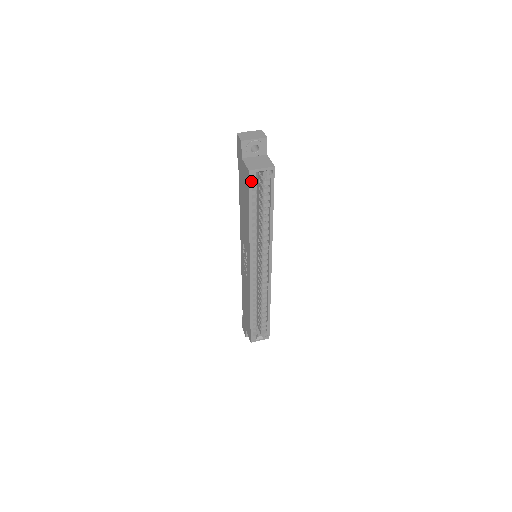
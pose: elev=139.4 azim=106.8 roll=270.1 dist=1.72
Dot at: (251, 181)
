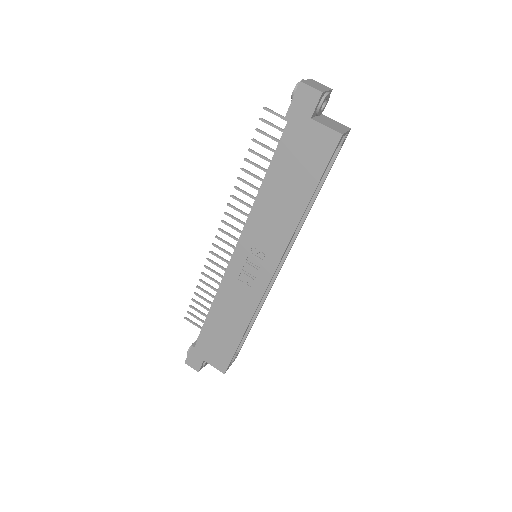
Dot at: (335, 150)
